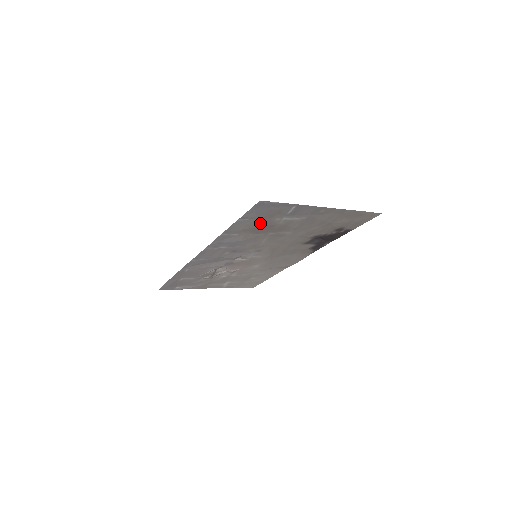
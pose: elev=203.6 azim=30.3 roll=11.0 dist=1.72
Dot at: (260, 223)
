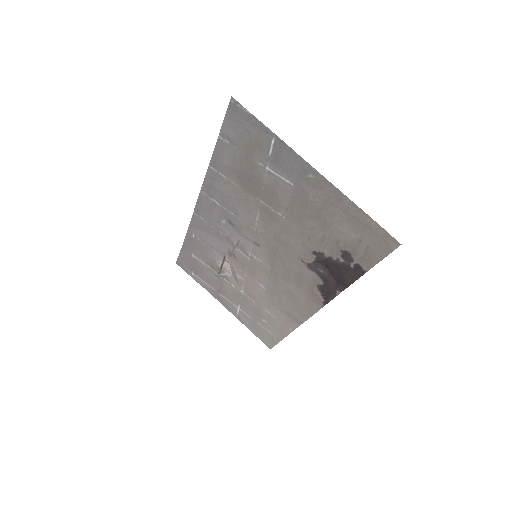
Dot at: (244, 162)
